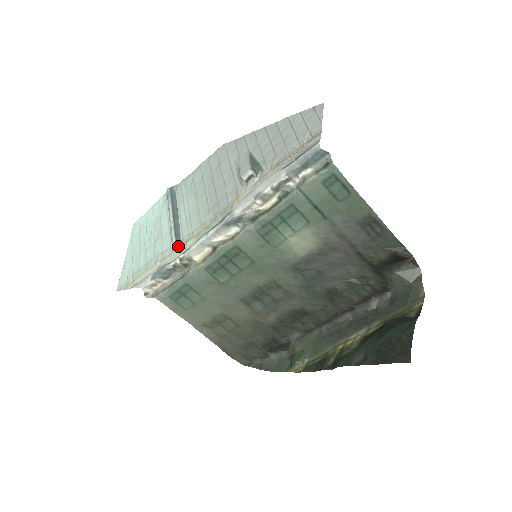
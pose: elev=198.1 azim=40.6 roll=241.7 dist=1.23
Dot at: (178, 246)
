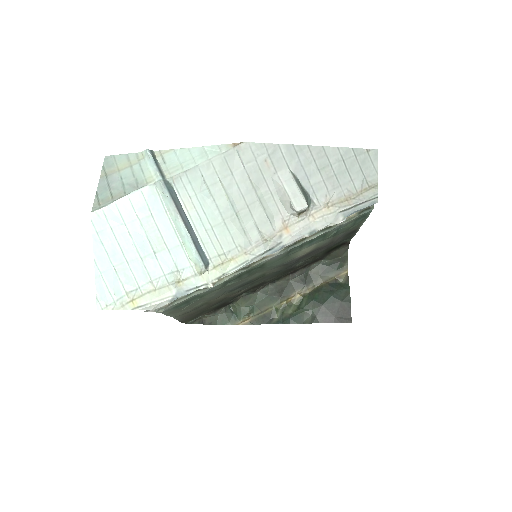
Dot at: (207, 268)
